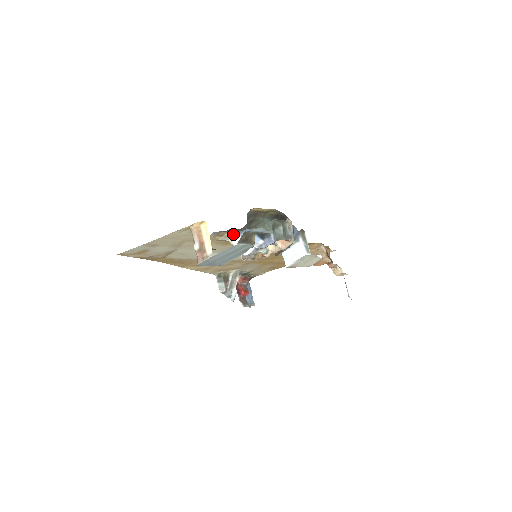
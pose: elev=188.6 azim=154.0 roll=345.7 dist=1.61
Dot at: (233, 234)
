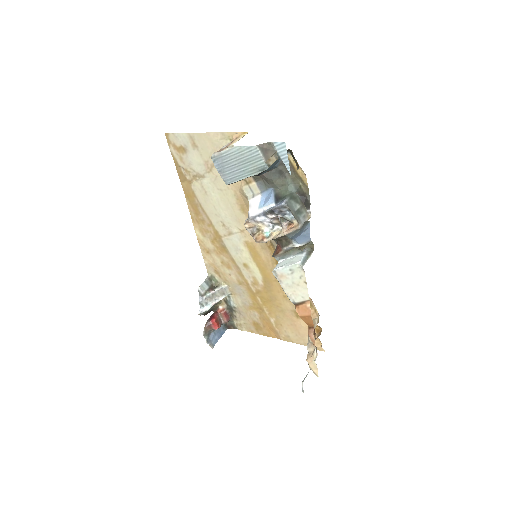
Dot at: (257, 190)
